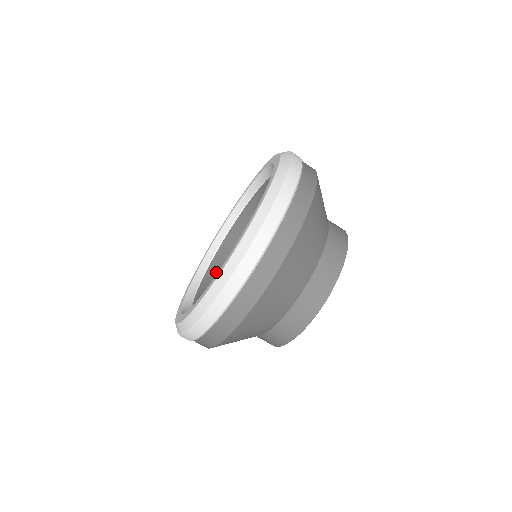
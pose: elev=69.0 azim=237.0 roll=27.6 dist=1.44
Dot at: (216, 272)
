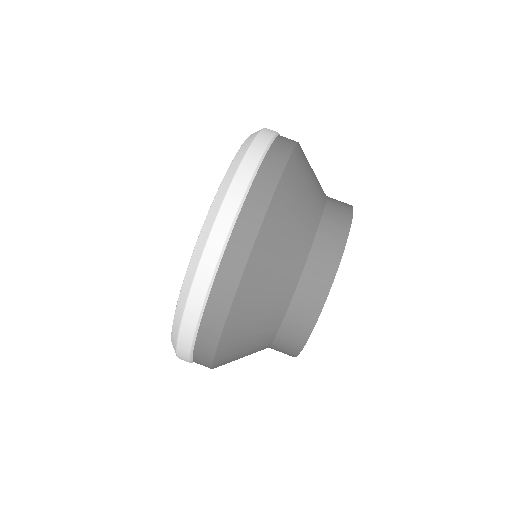
Dot at: occluded
